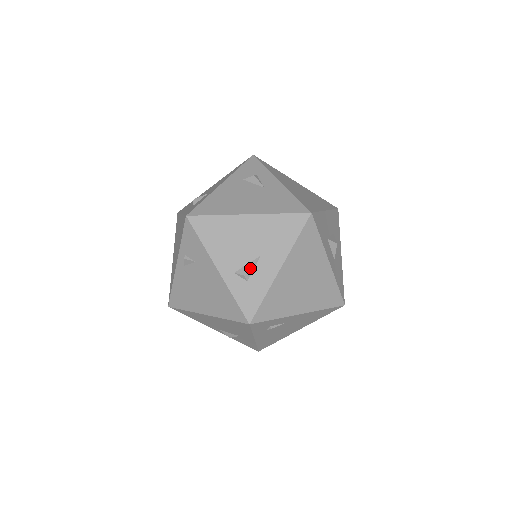
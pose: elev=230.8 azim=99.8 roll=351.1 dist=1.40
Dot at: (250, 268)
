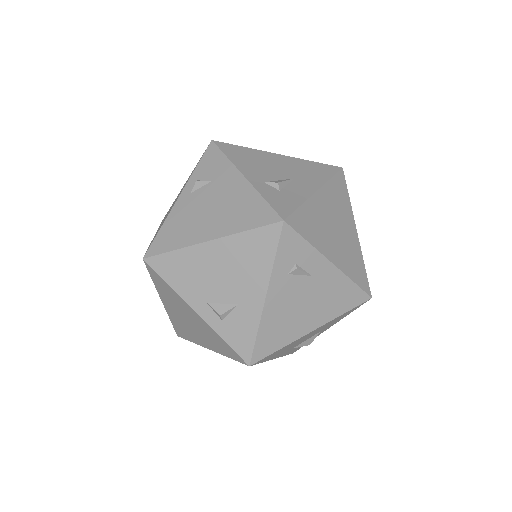
Dot at: (283, 181)
